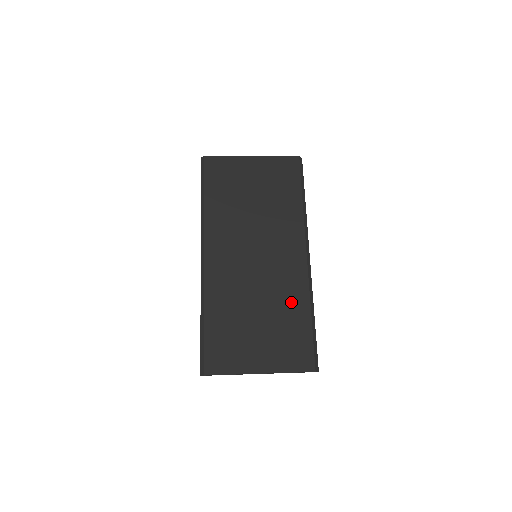
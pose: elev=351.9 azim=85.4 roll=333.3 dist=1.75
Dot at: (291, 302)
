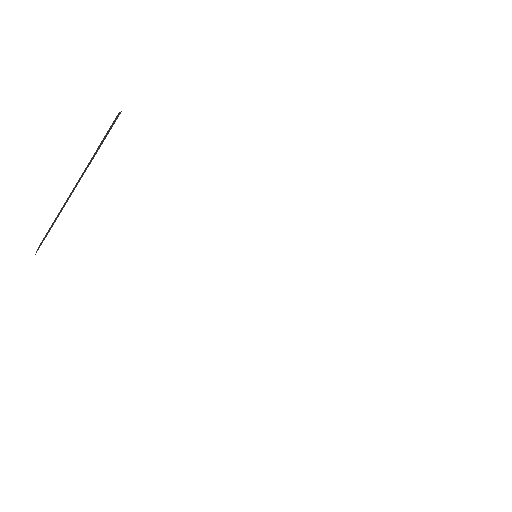
Dot at: occluded
